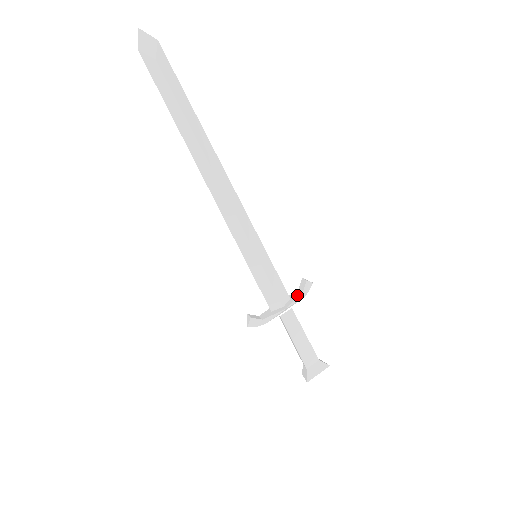
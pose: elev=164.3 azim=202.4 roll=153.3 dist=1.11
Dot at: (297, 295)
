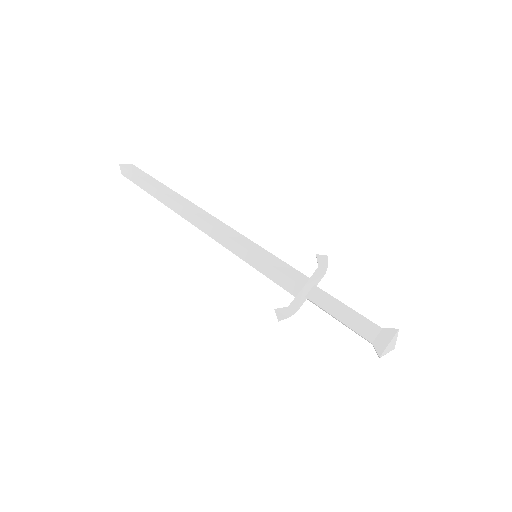
Dot at: (315, 272)
